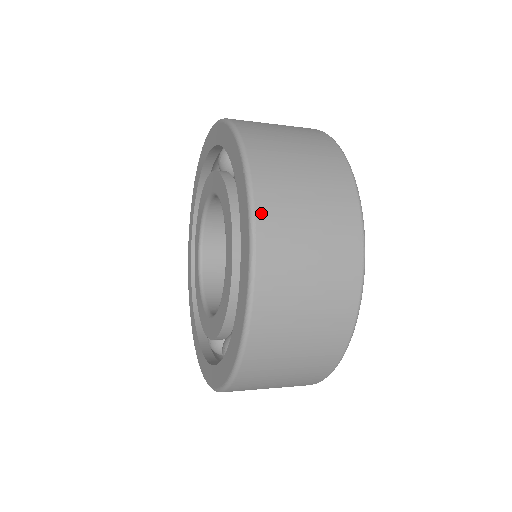
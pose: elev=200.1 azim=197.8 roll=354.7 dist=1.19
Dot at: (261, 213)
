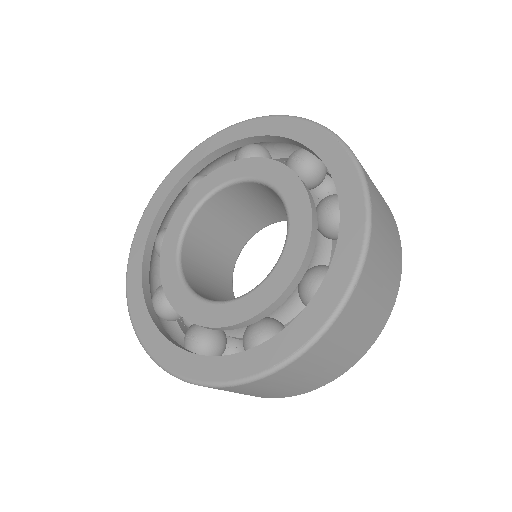
Dot at: (369, 183)
